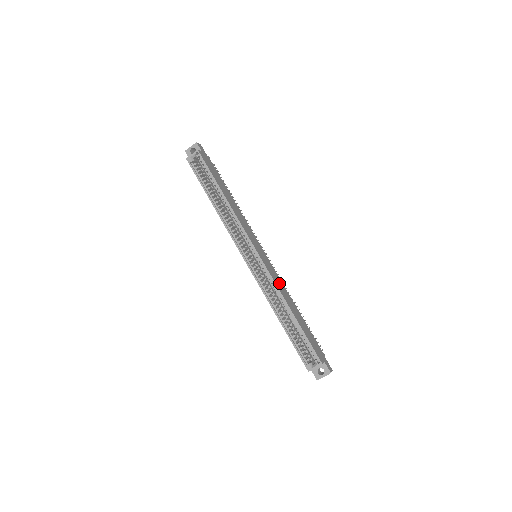
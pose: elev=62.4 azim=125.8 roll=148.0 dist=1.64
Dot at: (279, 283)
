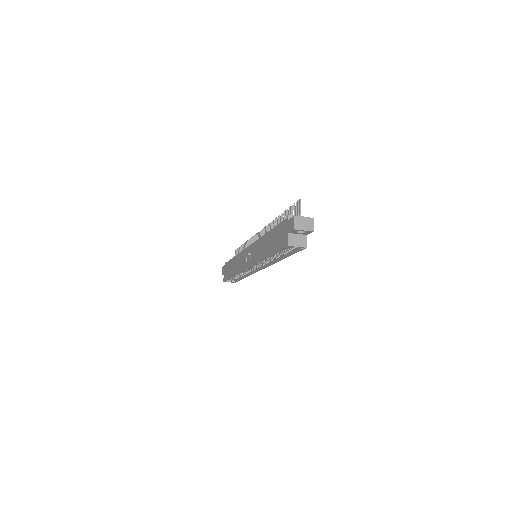
Dot at: occluded
